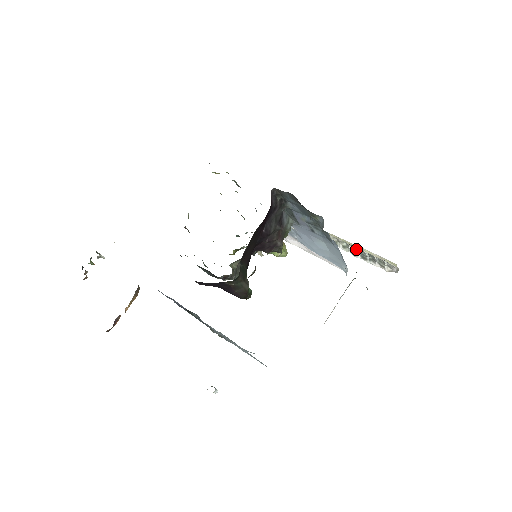
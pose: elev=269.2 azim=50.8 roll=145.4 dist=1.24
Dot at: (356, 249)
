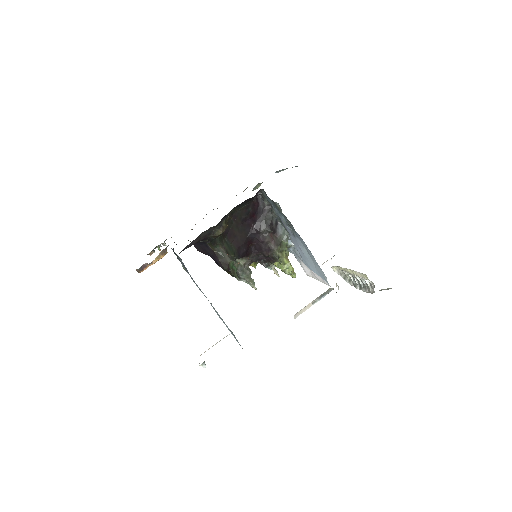
Dot at: (354, 278)
